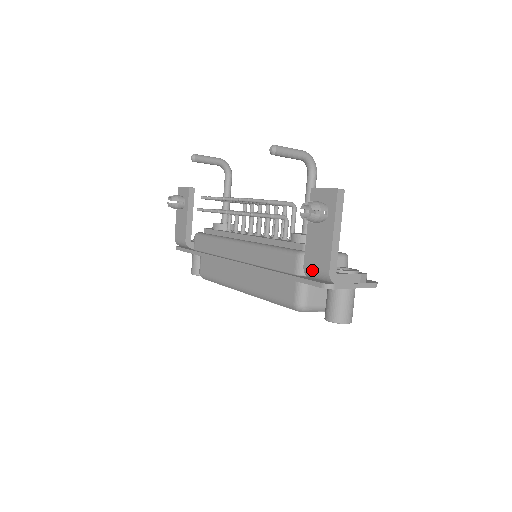
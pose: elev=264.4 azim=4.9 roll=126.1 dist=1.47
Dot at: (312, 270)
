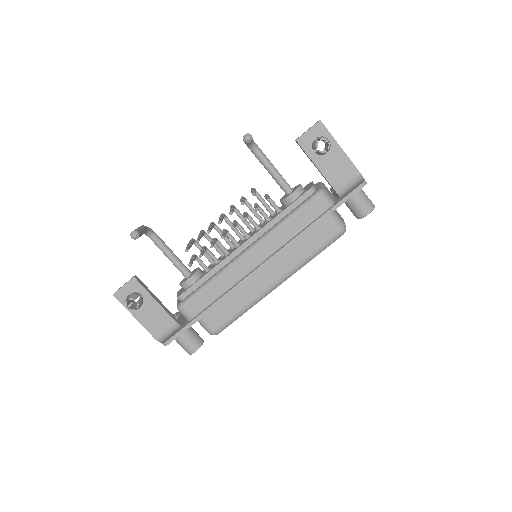
Dot at: (345, 186)
